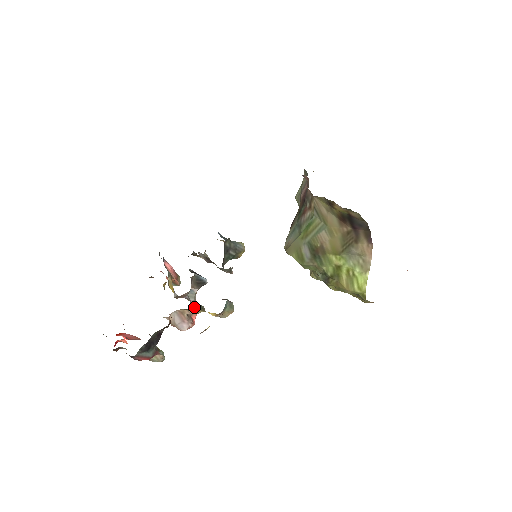
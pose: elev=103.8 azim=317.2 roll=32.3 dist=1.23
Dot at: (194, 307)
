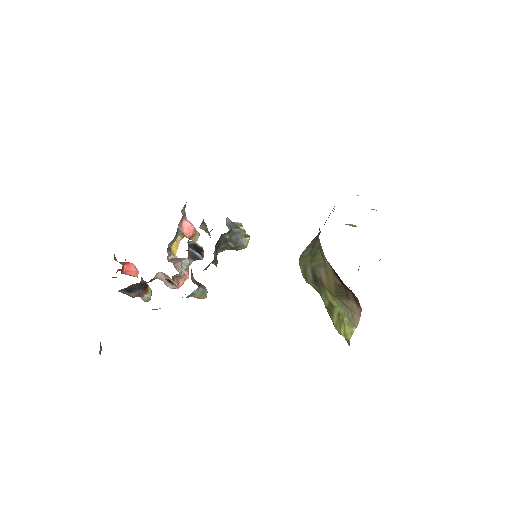
Dot at: (169, 280)
